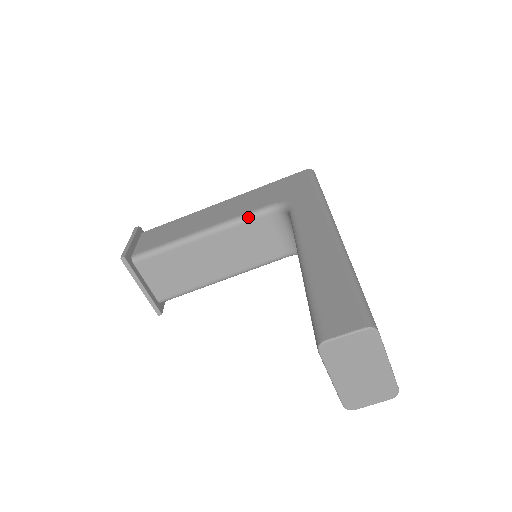
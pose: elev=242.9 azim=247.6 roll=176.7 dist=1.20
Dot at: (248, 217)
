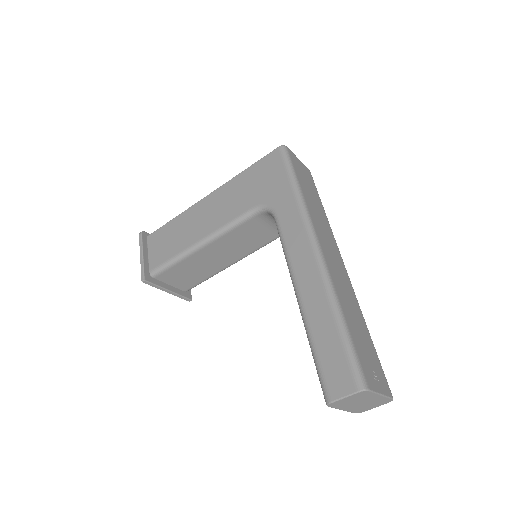
Dot at: (238, 223)
